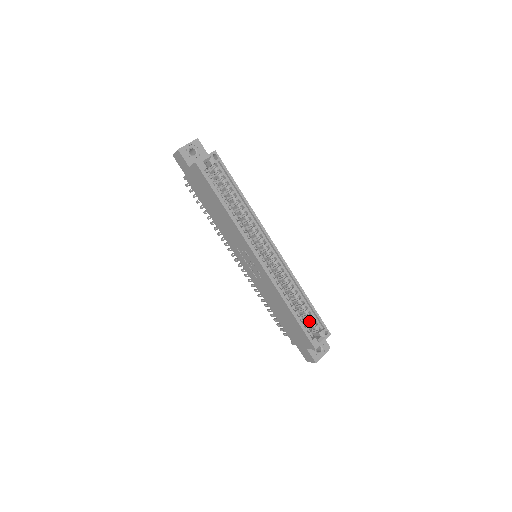
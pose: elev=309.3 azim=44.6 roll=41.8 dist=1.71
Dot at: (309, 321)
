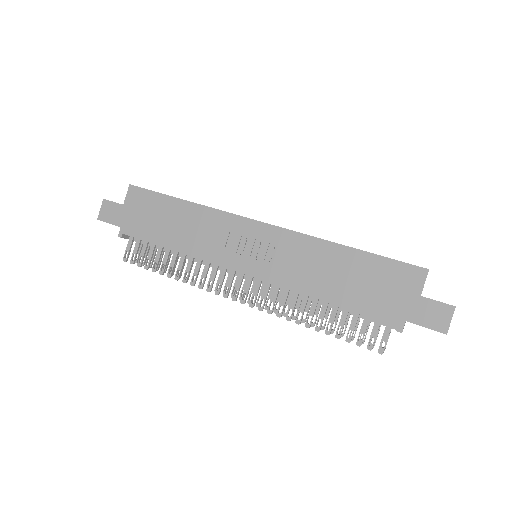
Dot at: occluded
